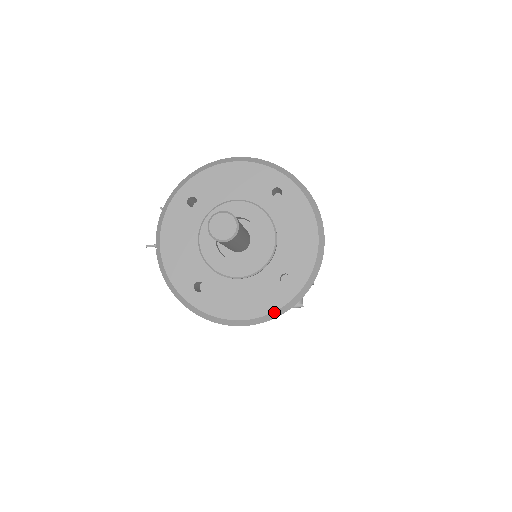
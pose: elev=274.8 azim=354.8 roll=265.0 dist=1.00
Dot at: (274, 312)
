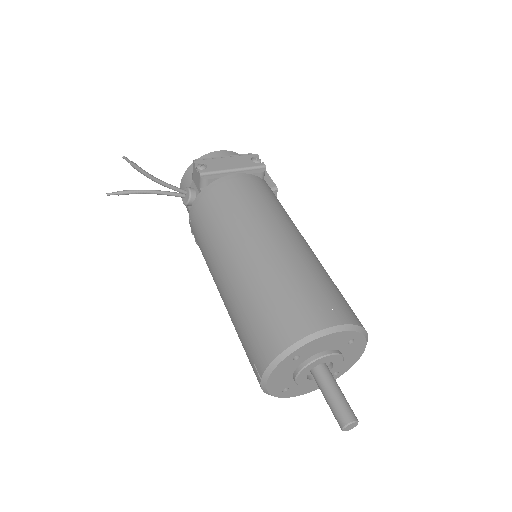
Dot at: occluded
